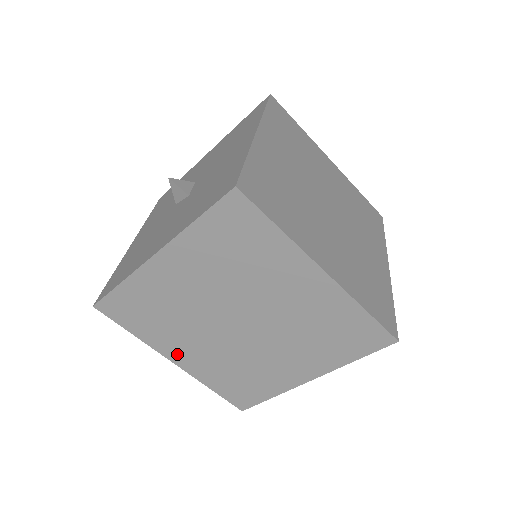
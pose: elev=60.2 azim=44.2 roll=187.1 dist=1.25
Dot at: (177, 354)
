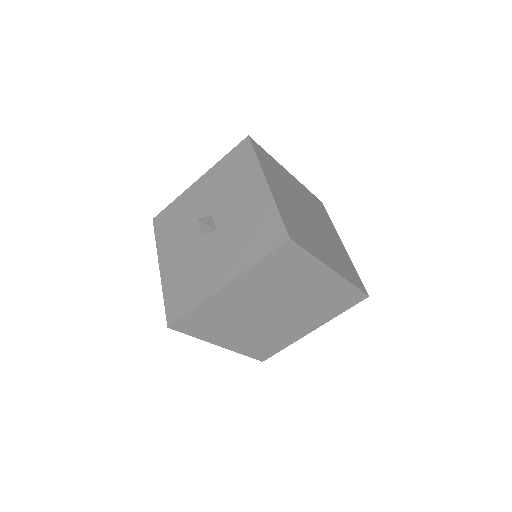
Dot at: (225, 340)
